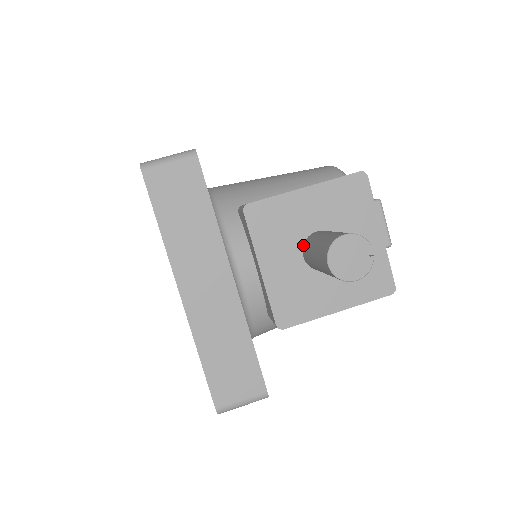
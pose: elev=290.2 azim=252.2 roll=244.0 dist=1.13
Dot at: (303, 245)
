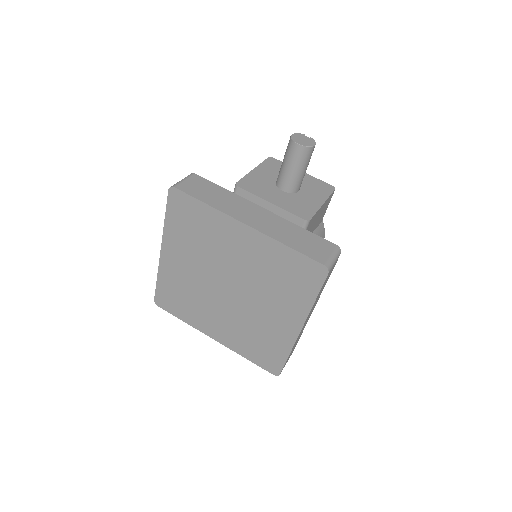
Dot at: (278, 187)
